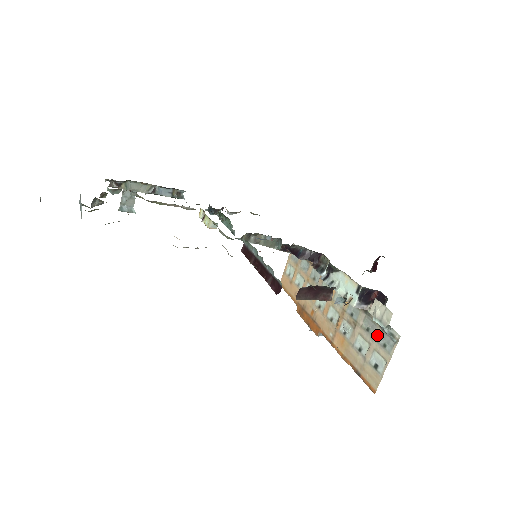
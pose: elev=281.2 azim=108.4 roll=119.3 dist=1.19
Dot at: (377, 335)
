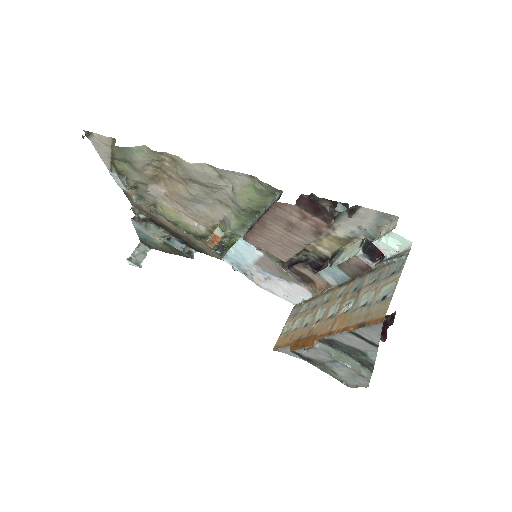
Dot at: (384, 274)
